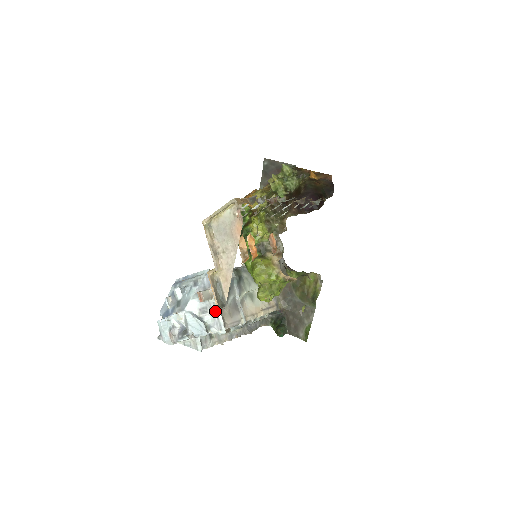
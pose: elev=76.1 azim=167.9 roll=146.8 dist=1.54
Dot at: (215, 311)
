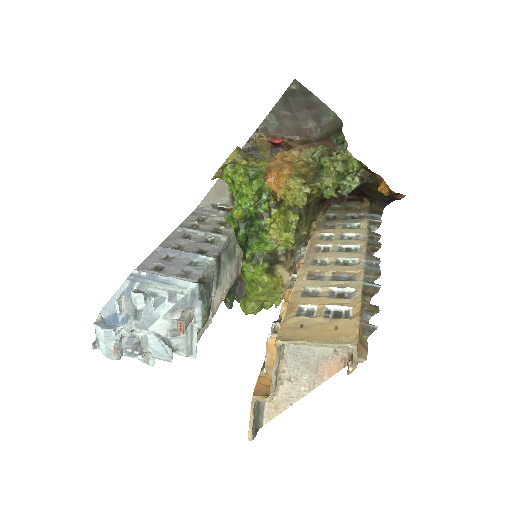
Dot at: (190, 334)
